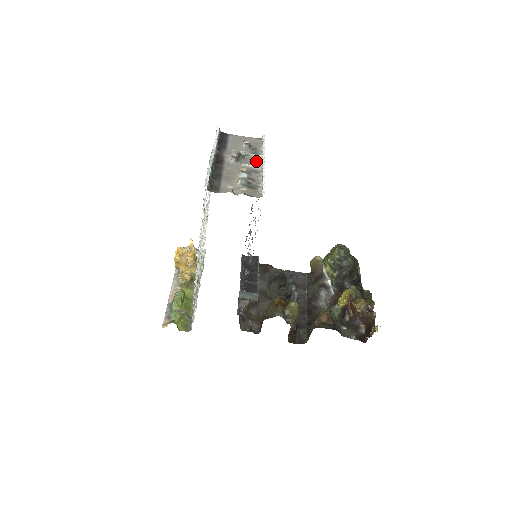
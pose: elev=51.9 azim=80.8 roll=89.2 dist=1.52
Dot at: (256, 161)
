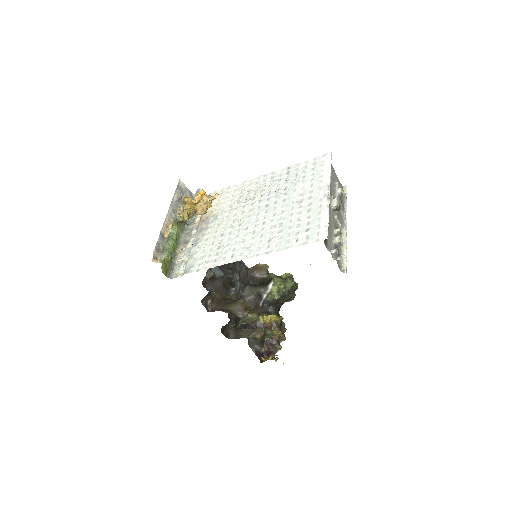
Dot at: (343, 220)
